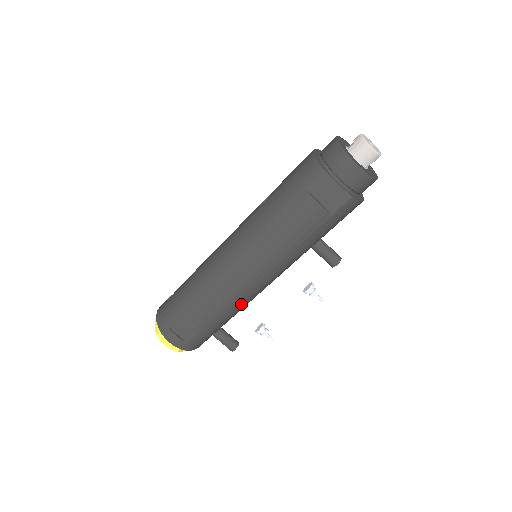
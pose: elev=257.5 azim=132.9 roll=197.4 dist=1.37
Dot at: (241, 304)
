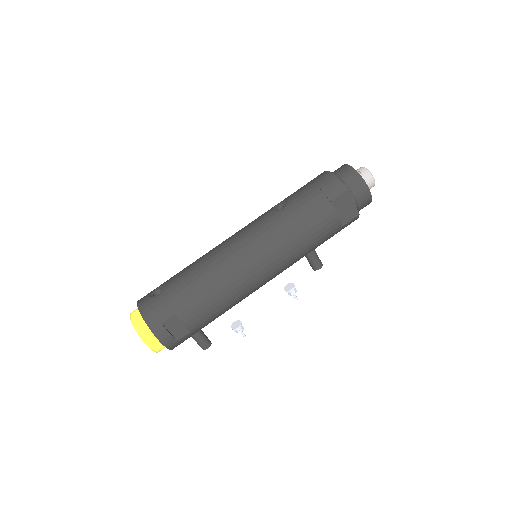
Dot at: (240, 300)
